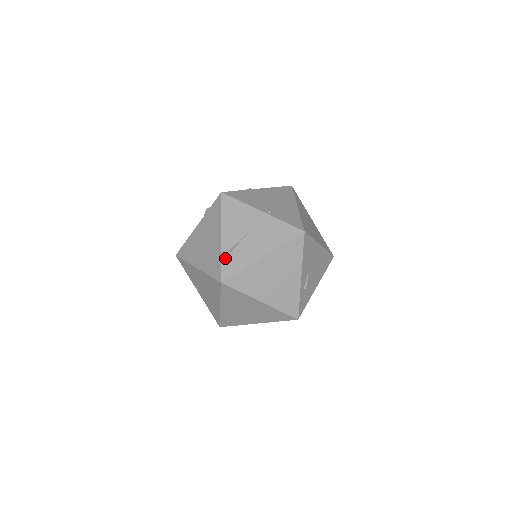
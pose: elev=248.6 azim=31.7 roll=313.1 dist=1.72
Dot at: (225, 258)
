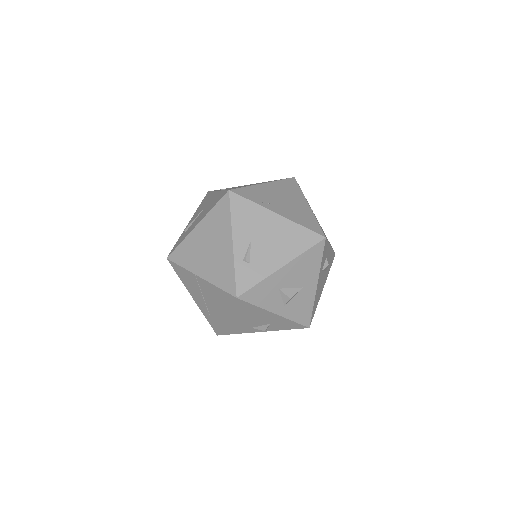
Dot at: (180, 238)
